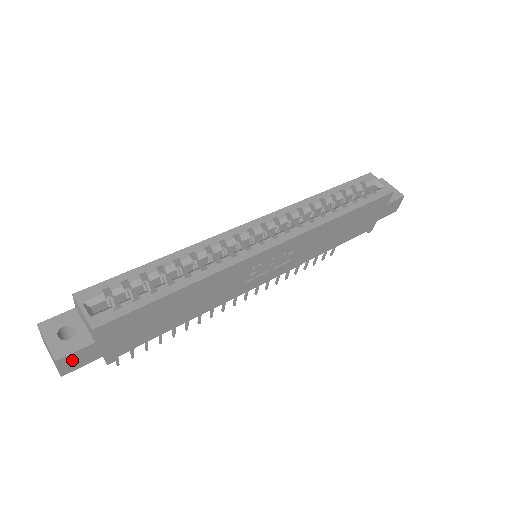
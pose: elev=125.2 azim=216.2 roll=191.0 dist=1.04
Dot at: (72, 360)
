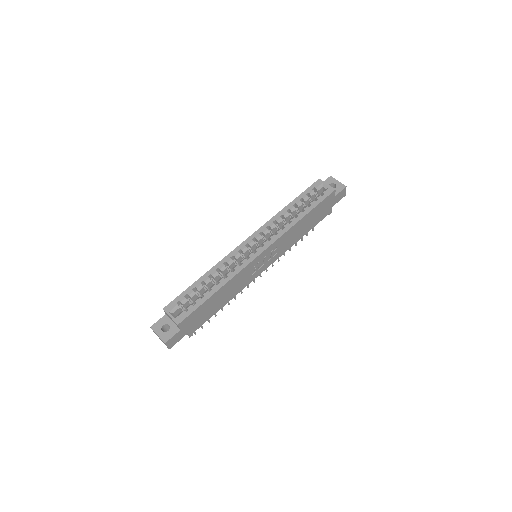
Dot at: (172, 341)
